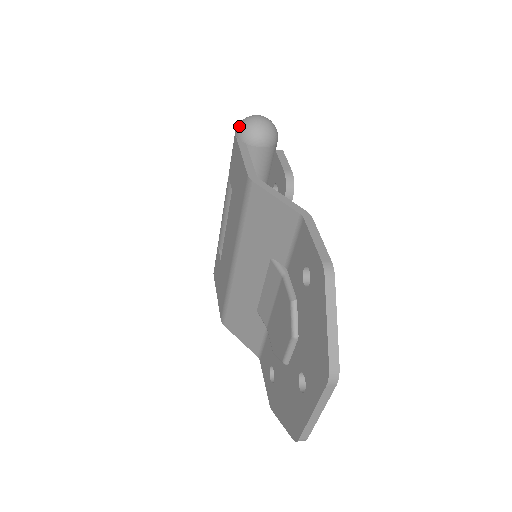
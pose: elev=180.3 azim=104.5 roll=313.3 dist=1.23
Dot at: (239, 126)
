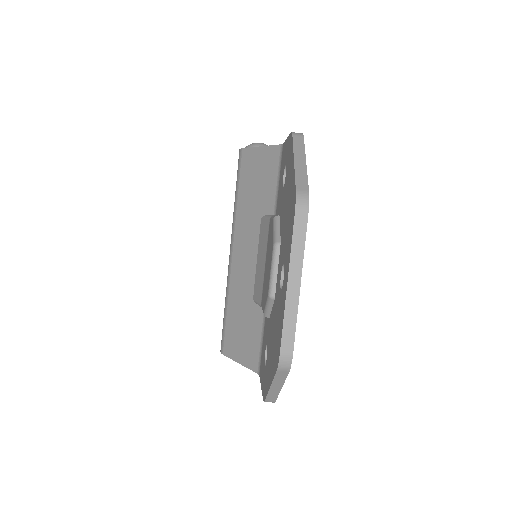
Dot at: occluded
